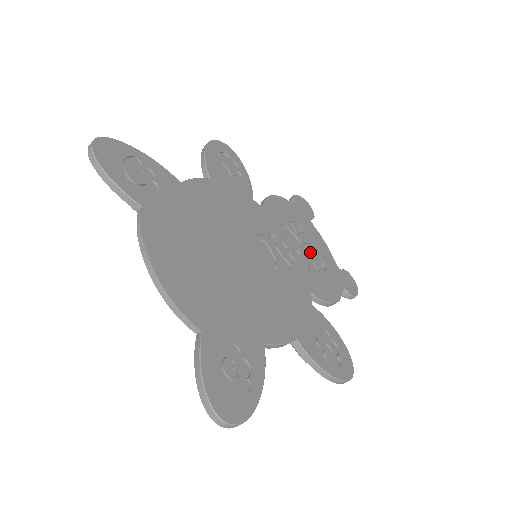
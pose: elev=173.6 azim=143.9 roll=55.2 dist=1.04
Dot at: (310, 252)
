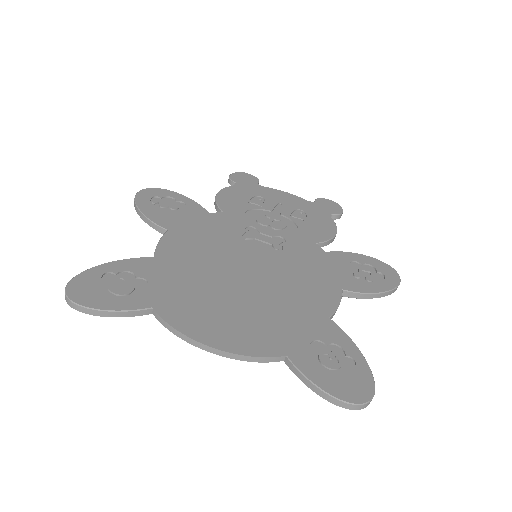
Dot at: (284, 211)
